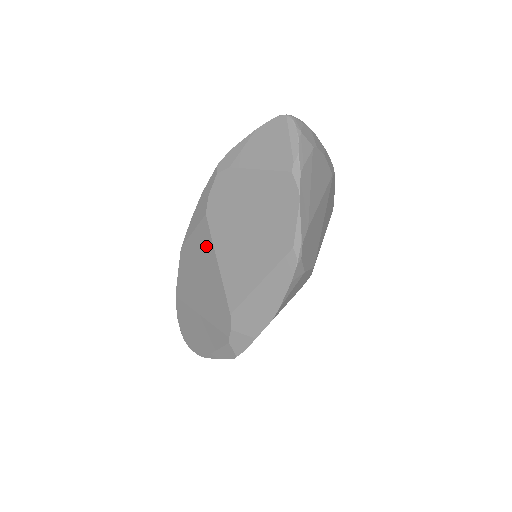
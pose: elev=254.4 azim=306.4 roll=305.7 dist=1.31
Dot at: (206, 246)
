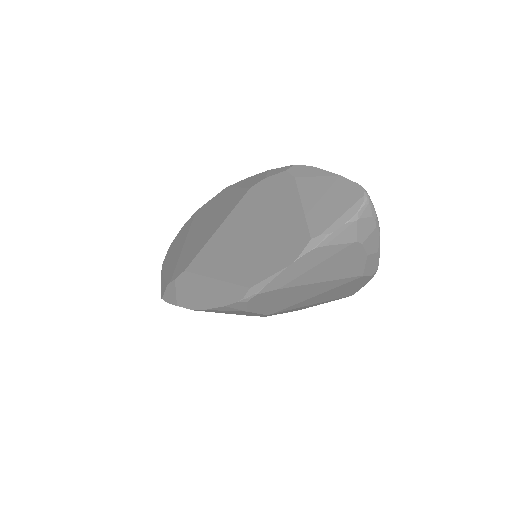
Dot at: (228, 208)
